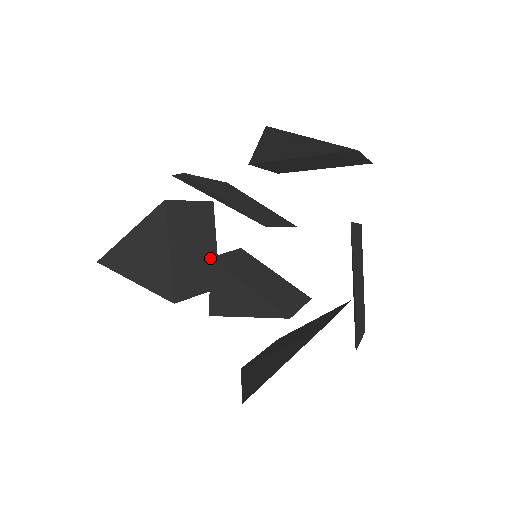
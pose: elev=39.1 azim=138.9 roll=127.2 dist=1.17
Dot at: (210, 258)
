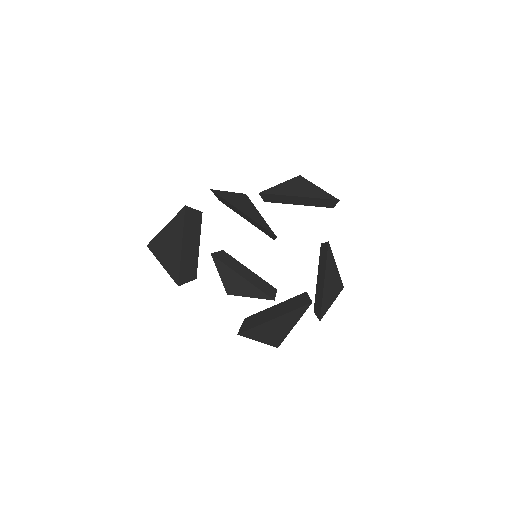
Dot at: (211, 254)
